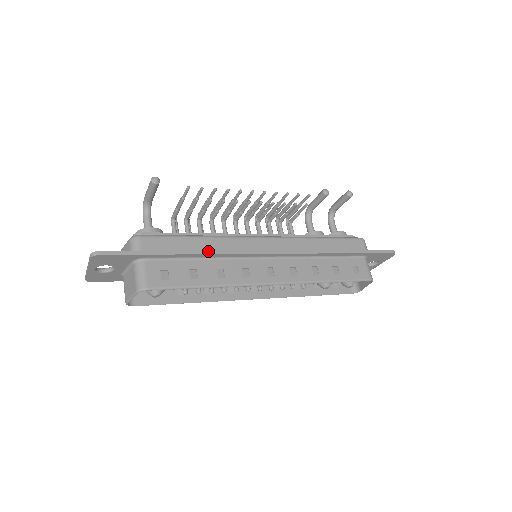
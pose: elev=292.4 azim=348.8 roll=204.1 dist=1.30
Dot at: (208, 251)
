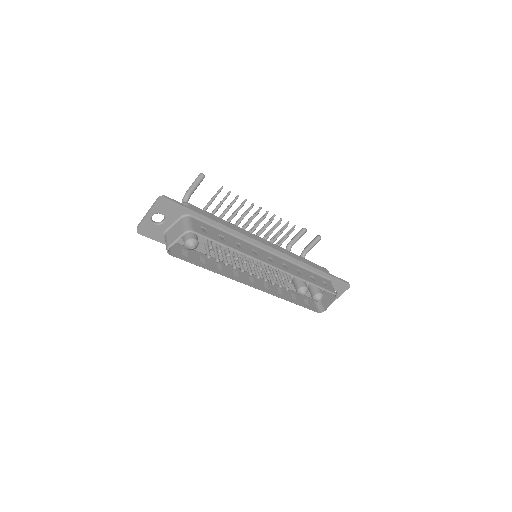
Dot at: (232, 228)
